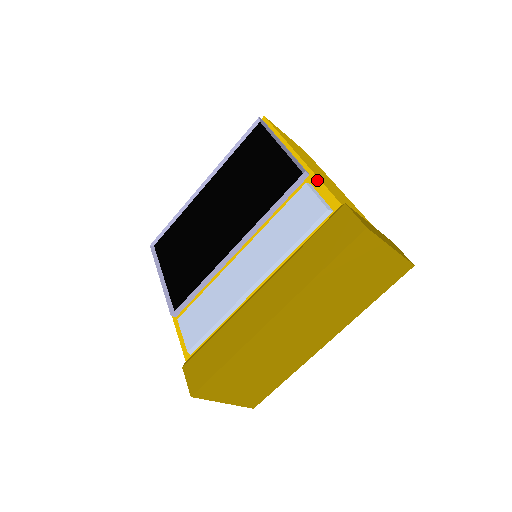
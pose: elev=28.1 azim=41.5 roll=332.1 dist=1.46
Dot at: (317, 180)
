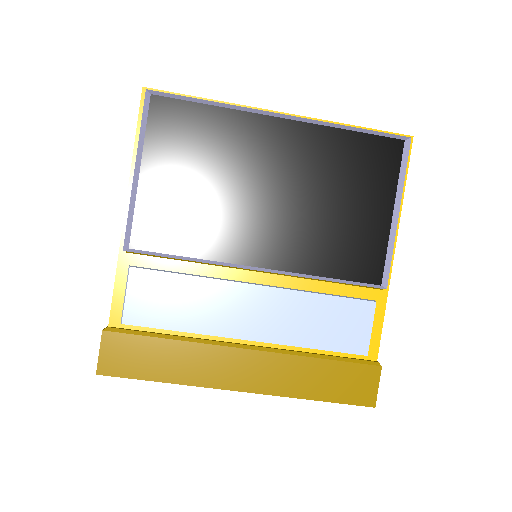
Dot at: (384, 306)
